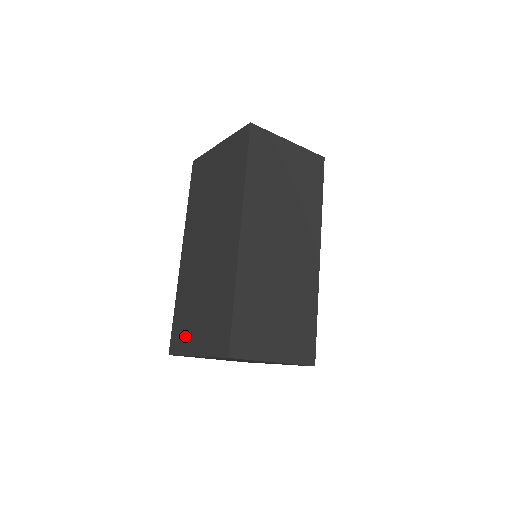
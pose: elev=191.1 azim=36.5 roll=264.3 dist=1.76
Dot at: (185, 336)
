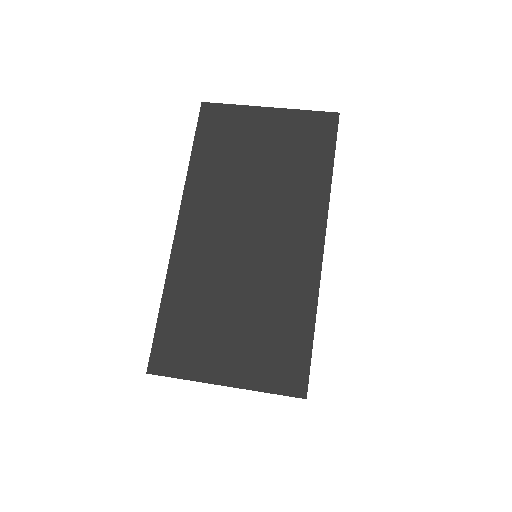
Dot at: (195, 353)
